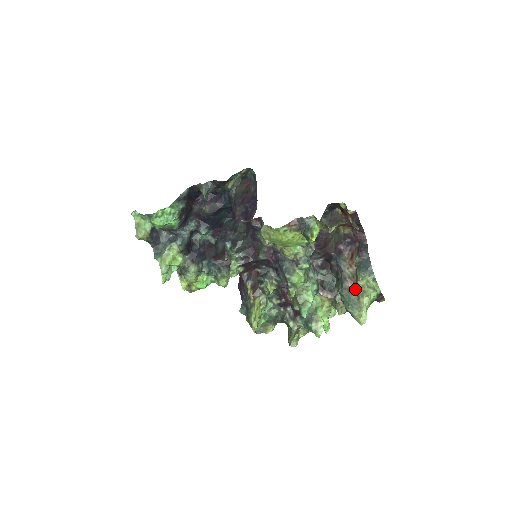
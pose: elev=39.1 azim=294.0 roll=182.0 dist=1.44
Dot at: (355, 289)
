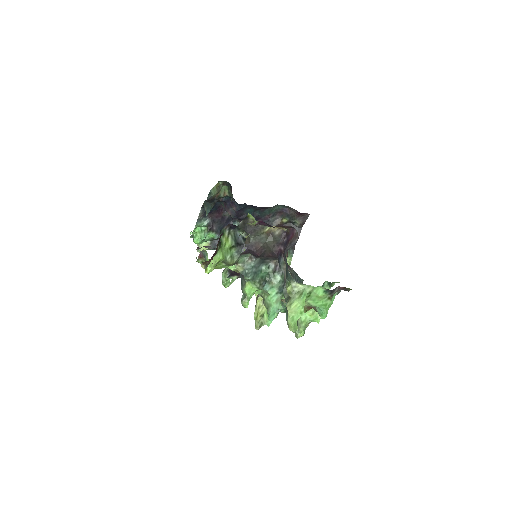
Dot at: occluded
